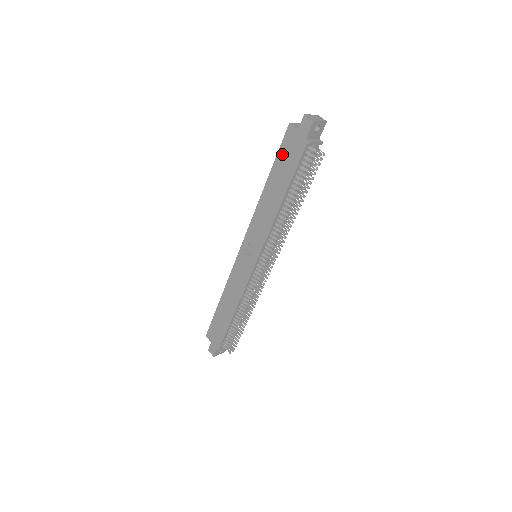
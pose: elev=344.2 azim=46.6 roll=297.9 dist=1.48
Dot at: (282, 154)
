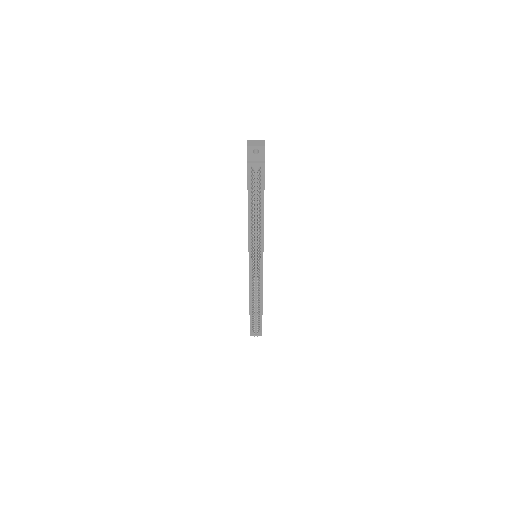
Dot at: occluded
